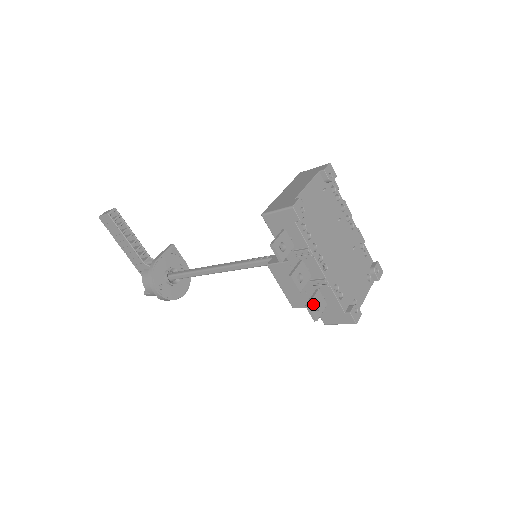
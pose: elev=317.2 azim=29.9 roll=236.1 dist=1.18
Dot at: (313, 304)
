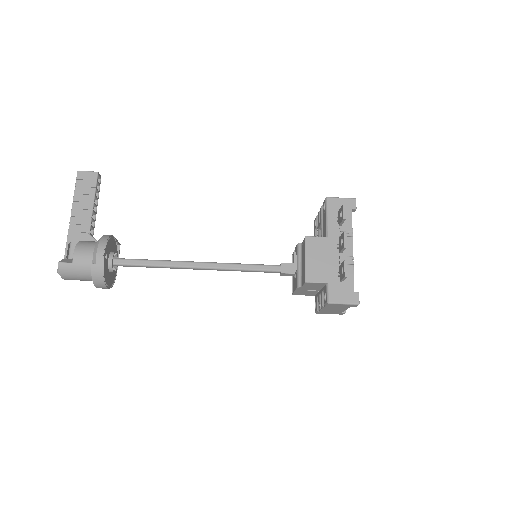
Dot at: (345, 266)
